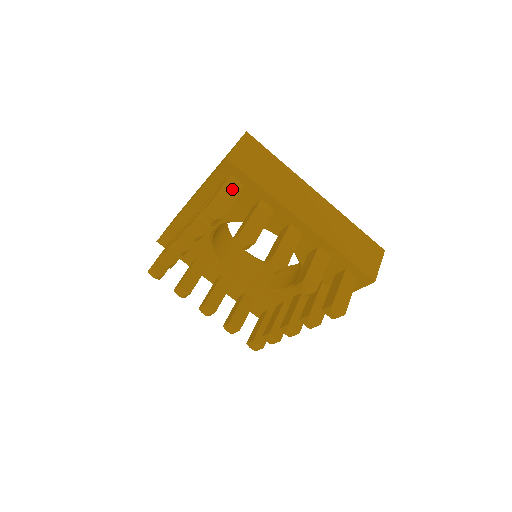
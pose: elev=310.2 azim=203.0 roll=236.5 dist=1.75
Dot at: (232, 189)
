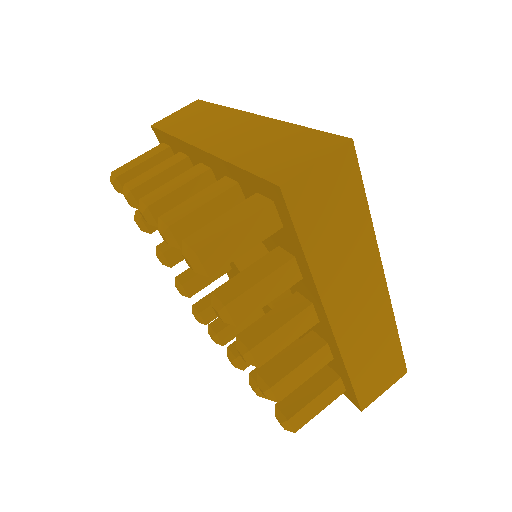
Dot at: (258, 230)
